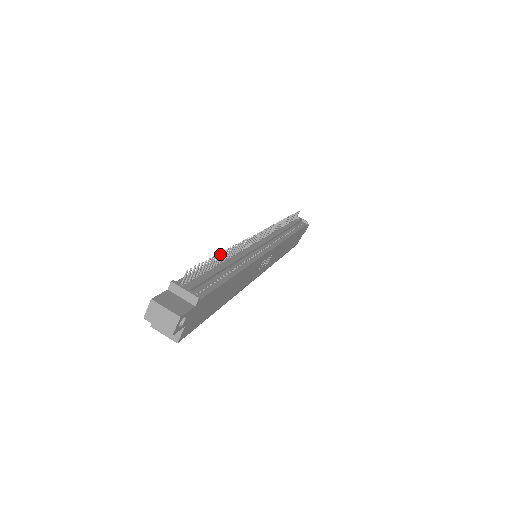
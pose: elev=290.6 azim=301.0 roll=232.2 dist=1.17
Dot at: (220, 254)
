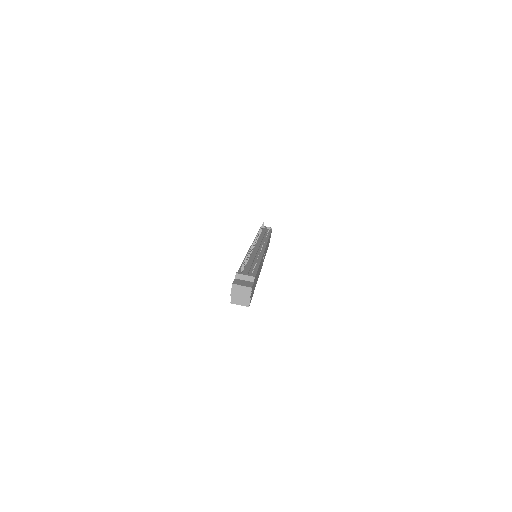
Dot at: occluded
